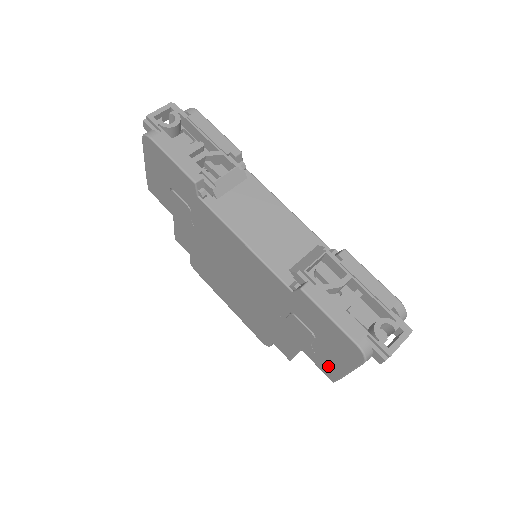
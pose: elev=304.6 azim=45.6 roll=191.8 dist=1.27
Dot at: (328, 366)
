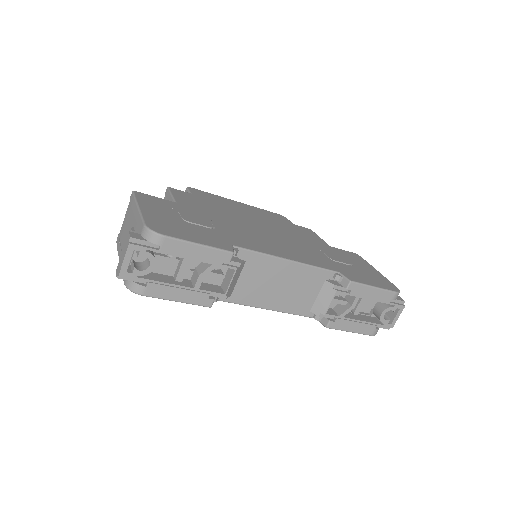
Dot at: occluded
